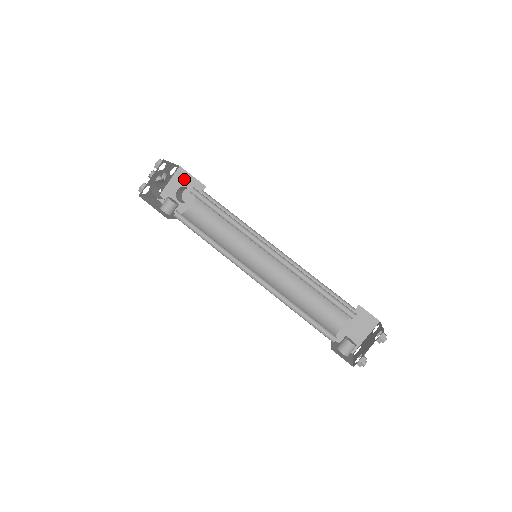
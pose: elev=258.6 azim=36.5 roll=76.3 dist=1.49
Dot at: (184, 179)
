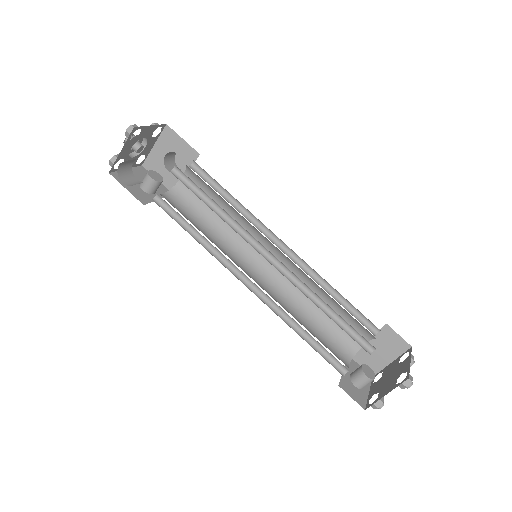
Dot at: (172, 142)
